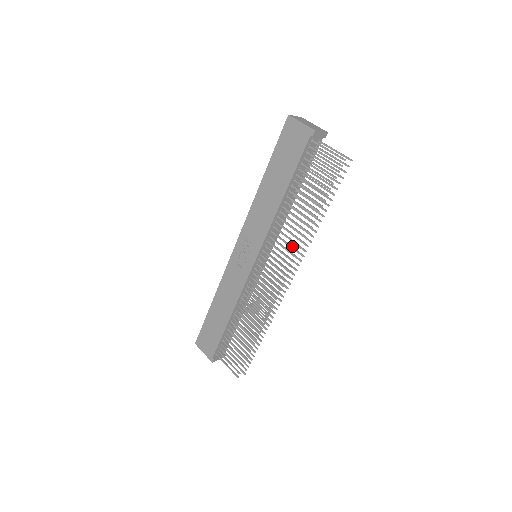
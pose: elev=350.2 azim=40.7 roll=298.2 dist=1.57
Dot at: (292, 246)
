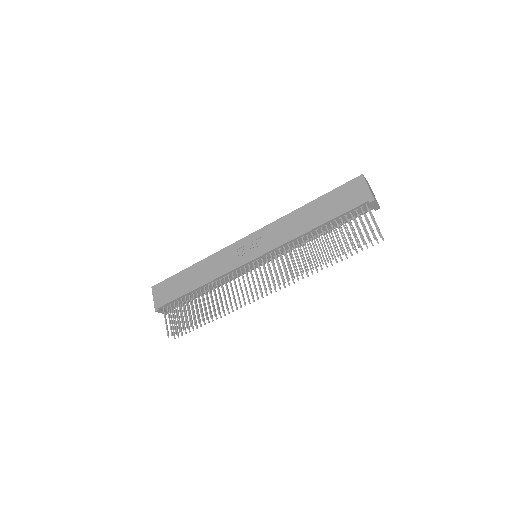
Dot at: occluded
